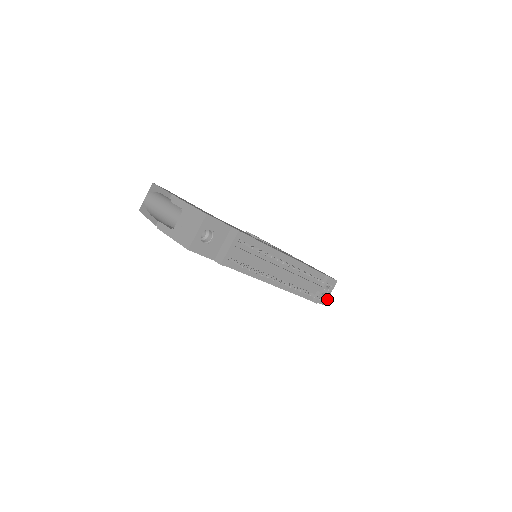
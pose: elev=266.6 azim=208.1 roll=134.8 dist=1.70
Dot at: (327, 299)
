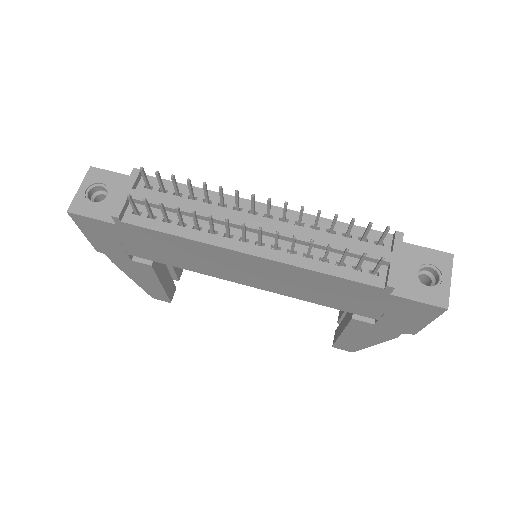
Dot at: (448, 295)
